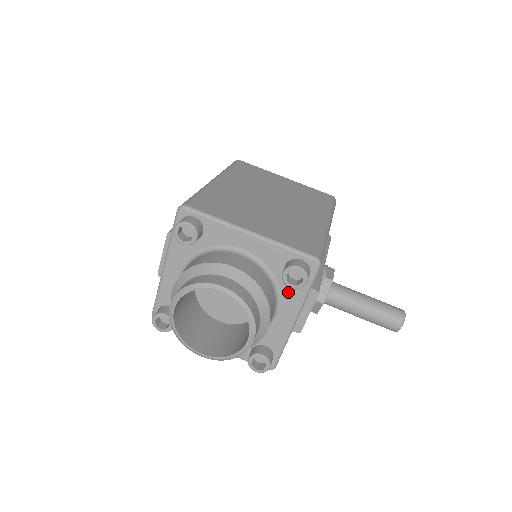
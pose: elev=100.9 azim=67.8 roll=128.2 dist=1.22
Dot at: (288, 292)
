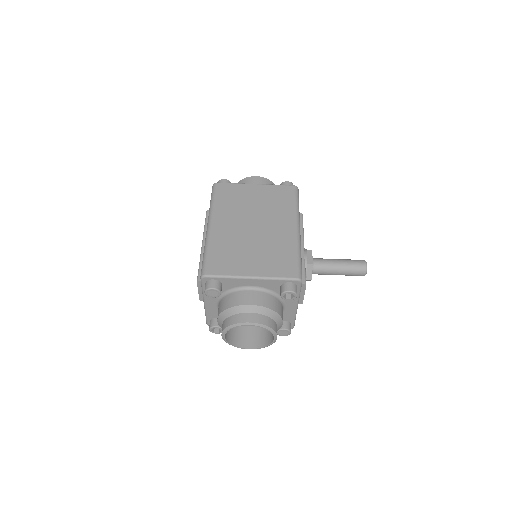
Dot at: occluded
